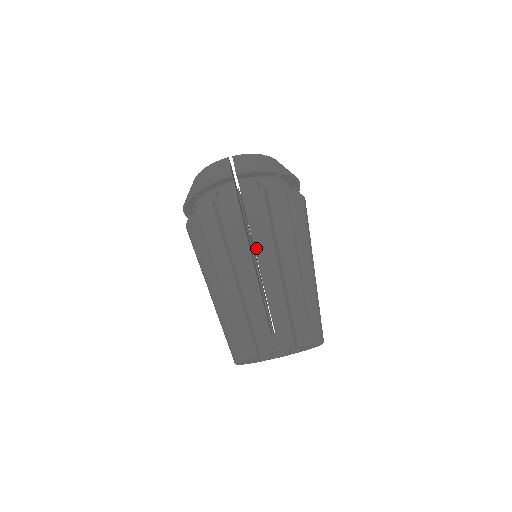
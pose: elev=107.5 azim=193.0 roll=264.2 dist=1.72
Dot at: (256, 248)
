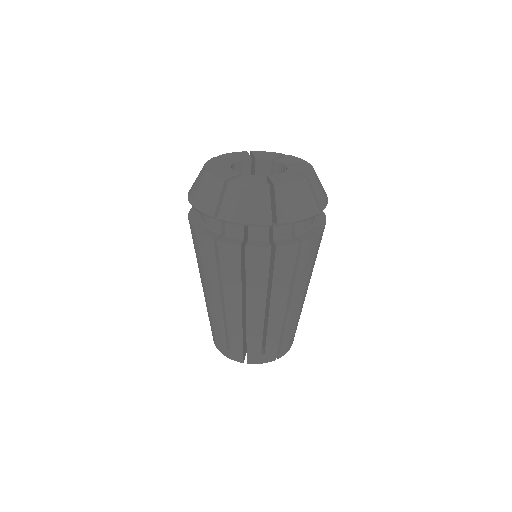
Dot at: (224, 292)
